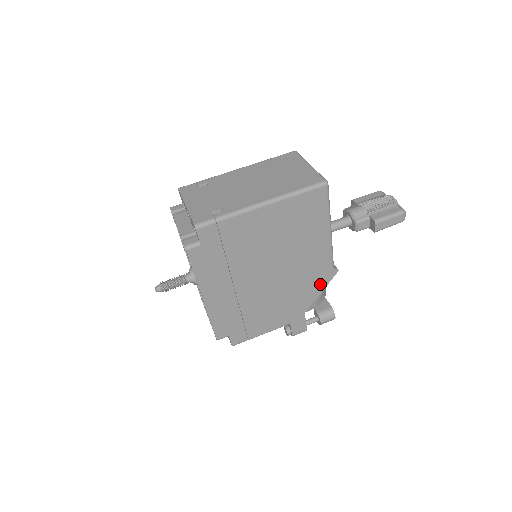
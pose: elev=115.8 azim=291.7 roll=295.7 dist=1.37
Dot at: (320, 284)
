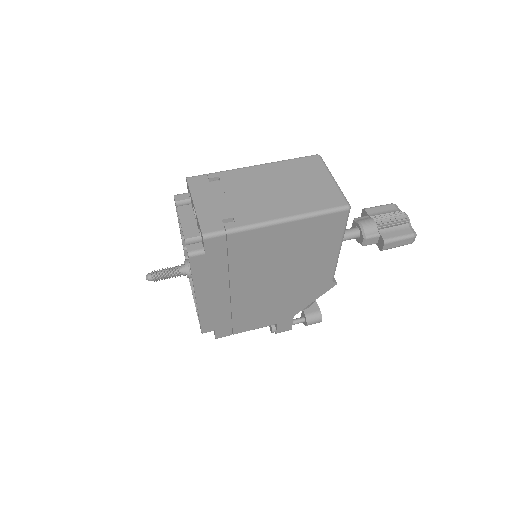
Dot at: (316, 294)
